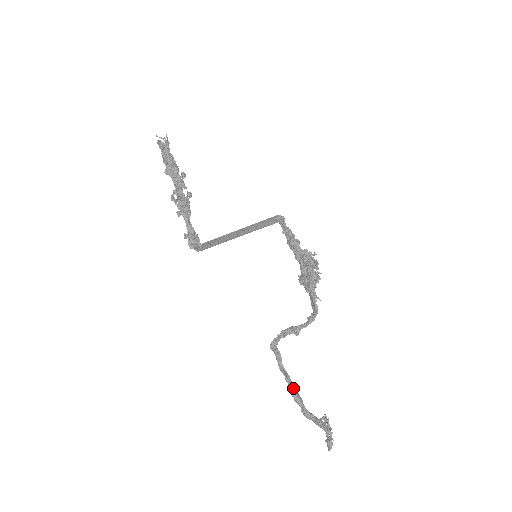
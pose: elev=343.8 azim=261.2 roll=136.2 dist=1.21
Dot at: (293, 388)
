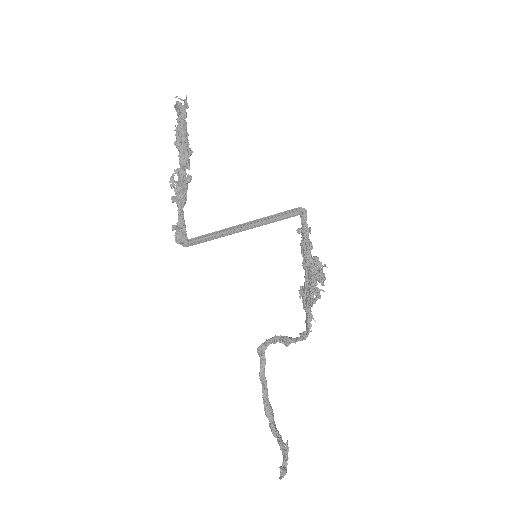
Dot at: (267, 401)
